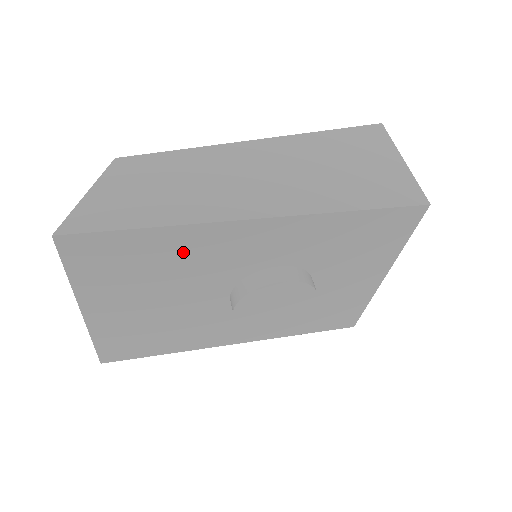
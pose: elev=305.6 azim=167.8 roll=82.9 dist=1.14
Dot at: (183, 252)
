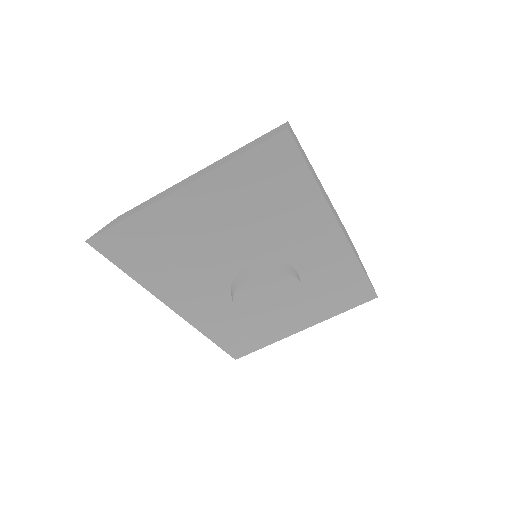
Dot at: (294, 212)
